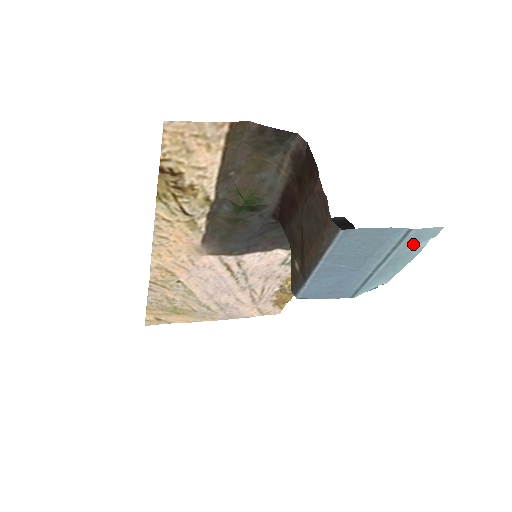
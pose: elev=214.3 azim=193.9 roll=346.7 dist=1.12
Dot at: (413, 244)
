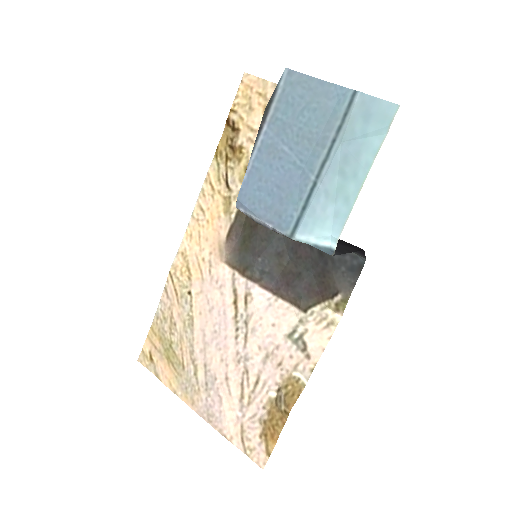
Dot at: (362, 129)
